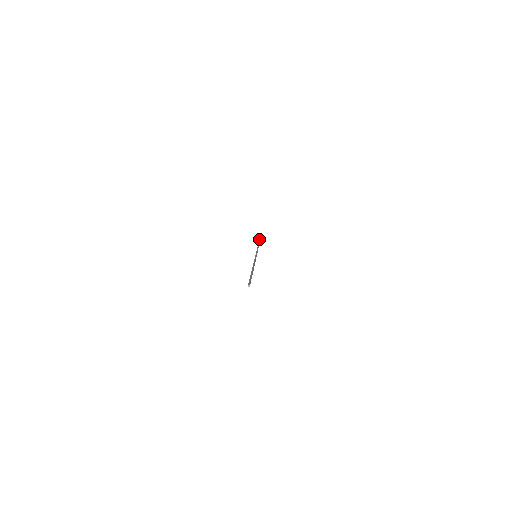
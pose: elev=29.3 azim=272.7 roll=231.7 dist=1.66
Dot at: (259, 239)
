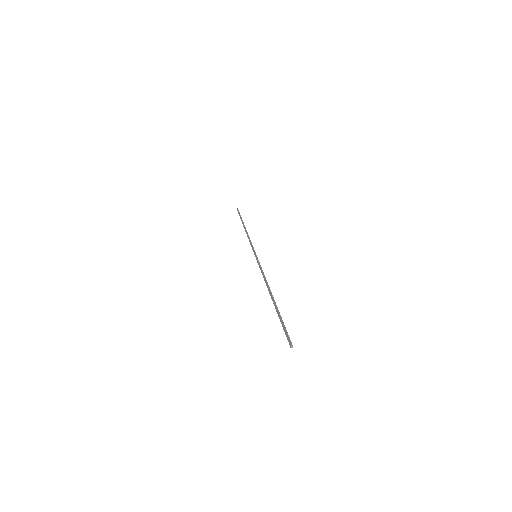
Dot at: (237, 208)
